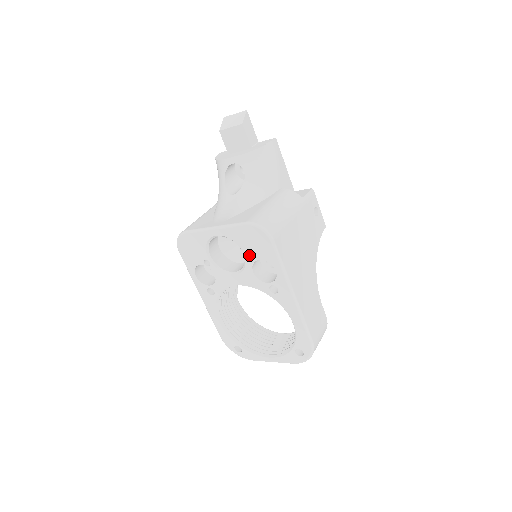
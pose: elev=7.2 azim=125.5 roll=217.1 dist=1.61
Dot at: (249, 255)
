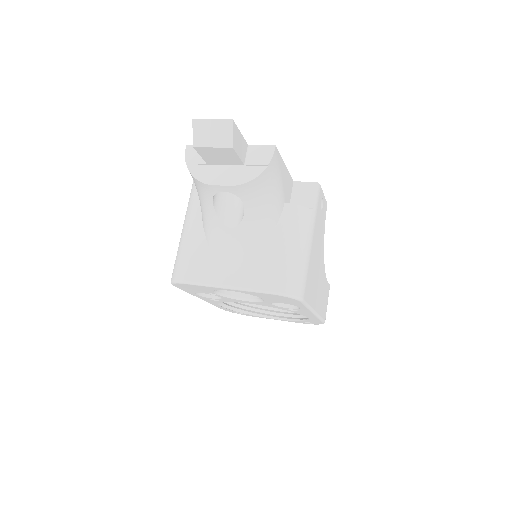
Dot at: (270, 300)
